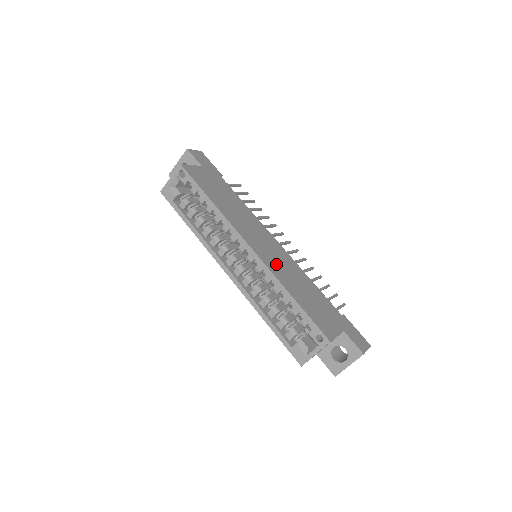
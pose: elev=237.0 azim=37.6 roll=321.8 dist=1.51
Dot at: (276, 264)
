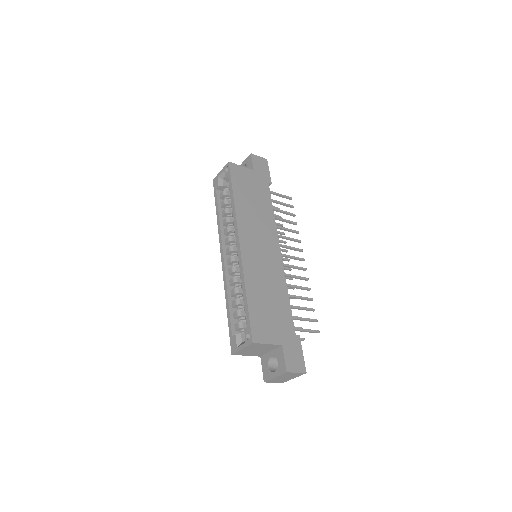
Dot at: (256, 266)
